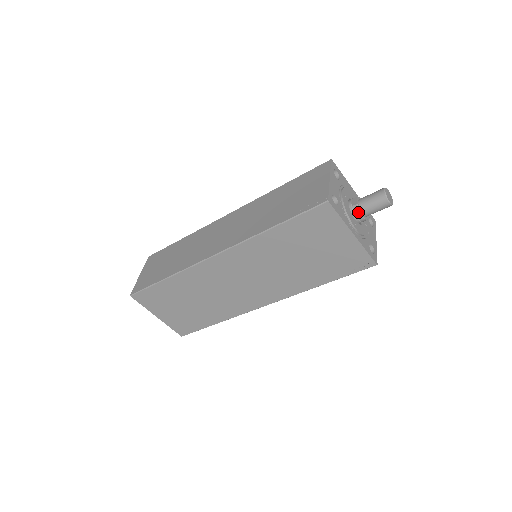
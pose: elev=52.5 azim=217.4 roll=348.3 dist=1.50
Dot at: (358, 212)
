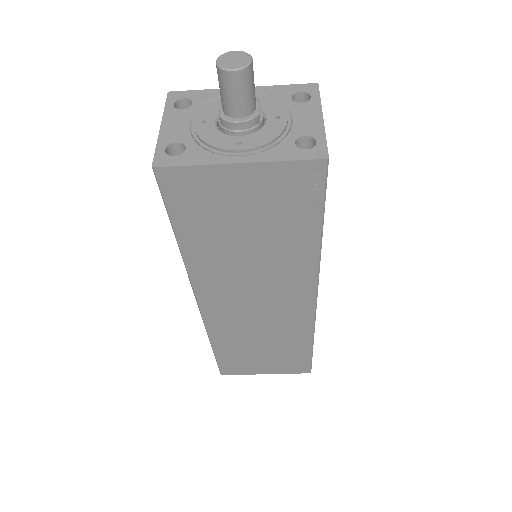
Dot at: (229, 124)
